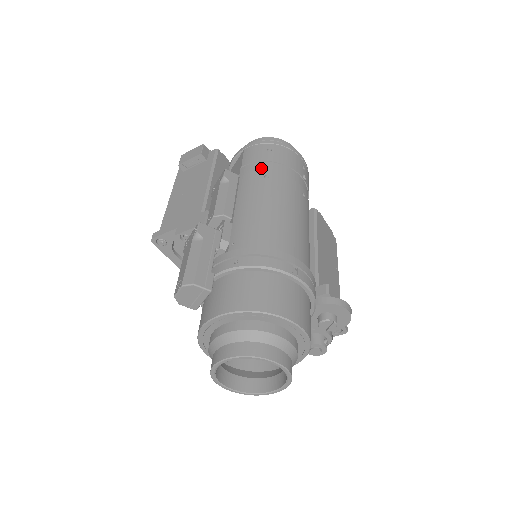
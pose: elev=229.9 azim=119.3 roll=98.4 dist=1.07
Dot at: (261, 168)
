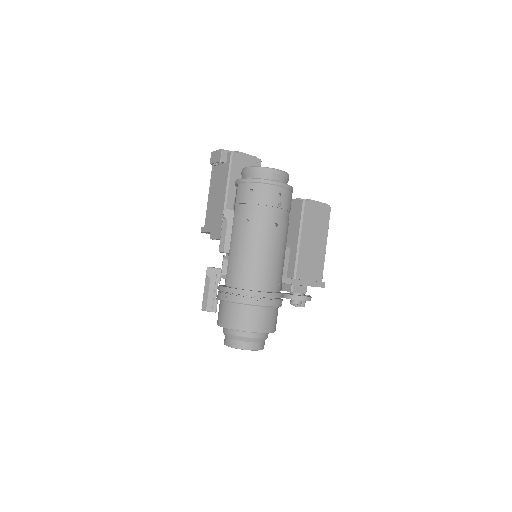
Dot at: (245, 211)
